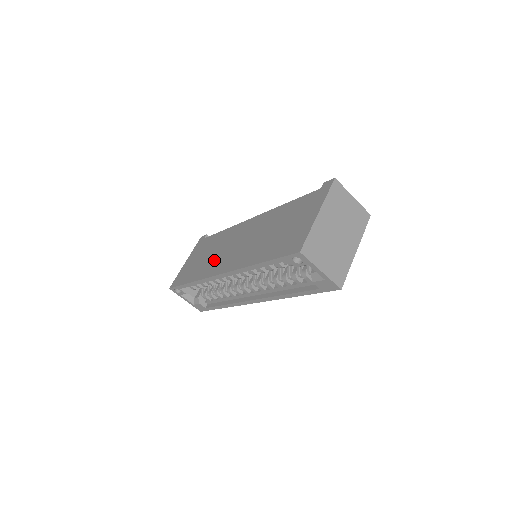
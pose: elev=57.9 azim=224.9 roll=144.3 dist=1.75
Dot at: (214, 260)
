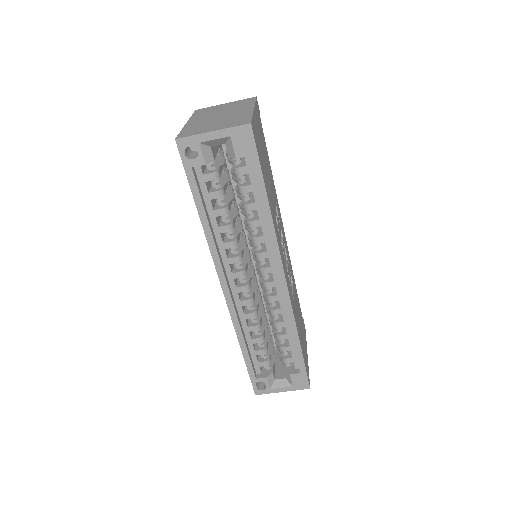
Dot at: occluded
